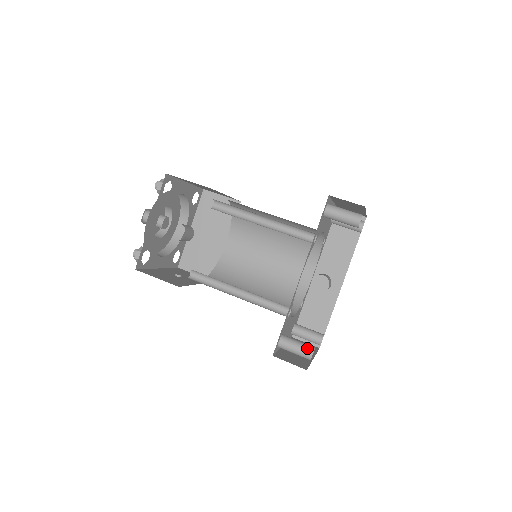
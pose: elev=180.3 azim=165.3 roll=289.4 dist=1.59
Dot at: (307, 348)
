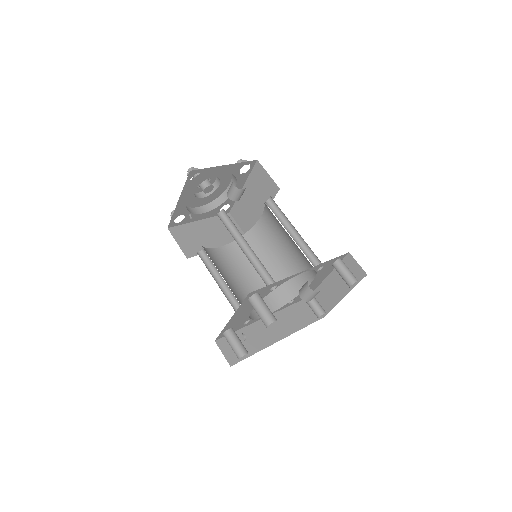
Dot at: (273, 315)
